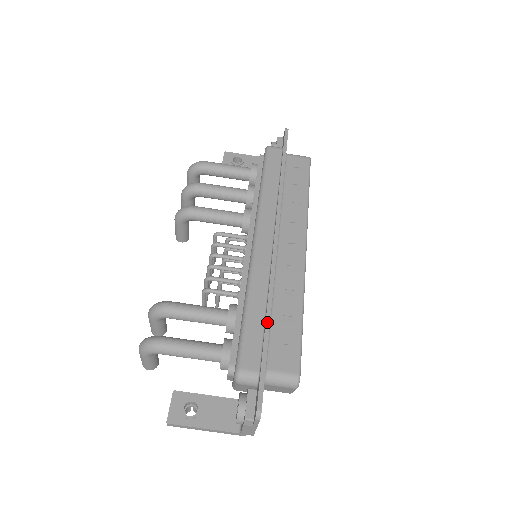
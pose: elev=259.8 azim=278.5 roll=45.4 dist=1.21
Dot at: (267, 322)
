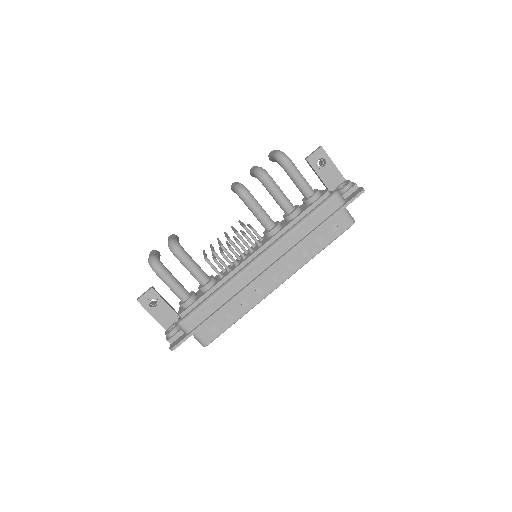
Dot at: (216, 313)
